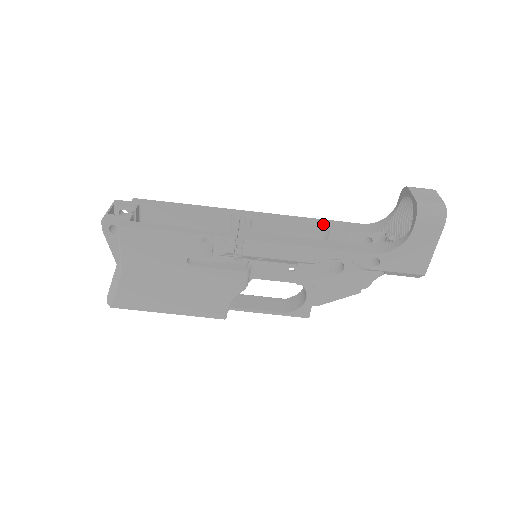
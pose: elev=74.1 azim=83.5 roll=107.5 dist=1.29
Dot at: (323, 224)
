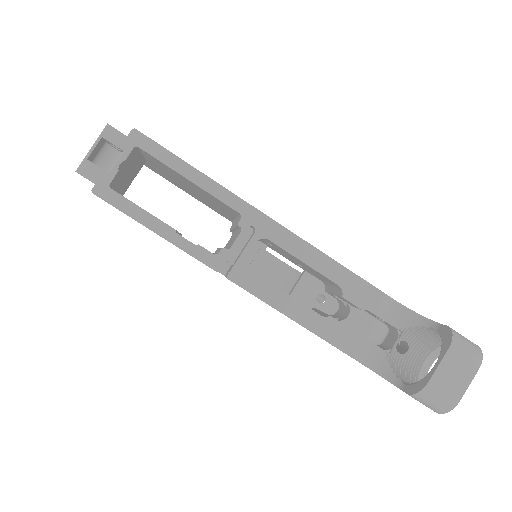
Dot at: (343, 282)
